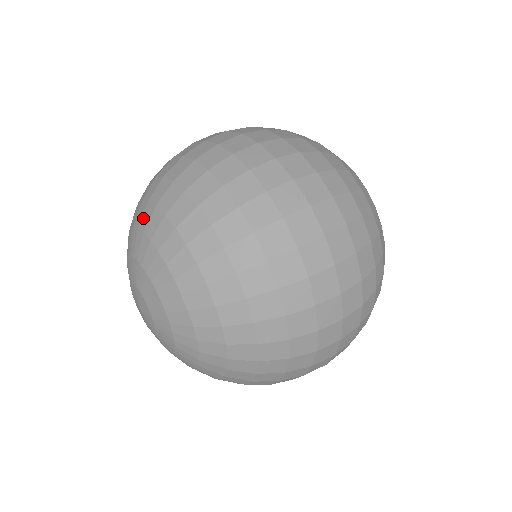
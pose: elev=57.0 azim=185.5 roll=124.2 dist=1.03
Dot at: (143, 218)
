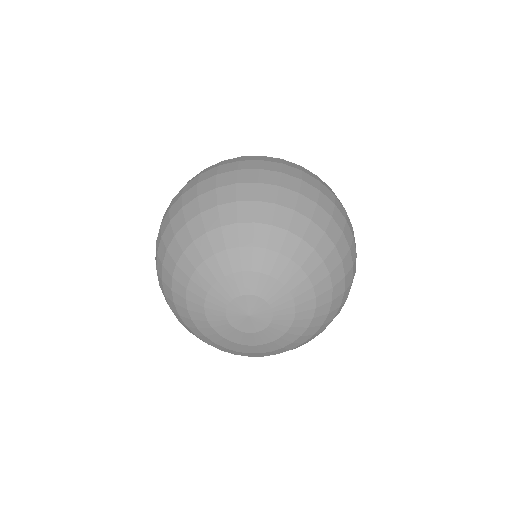
Dot at: (213, 244)
